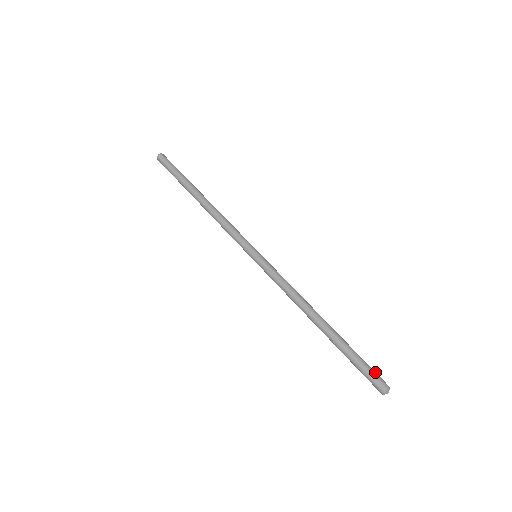
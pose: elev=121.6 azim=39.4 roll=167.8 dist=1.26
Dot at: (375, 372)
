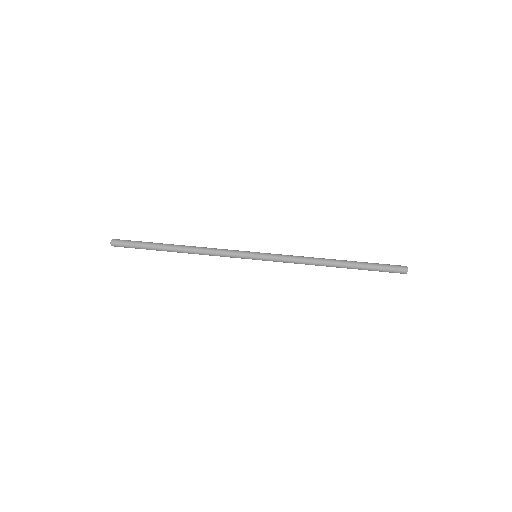
Dot at: (391, 265)
